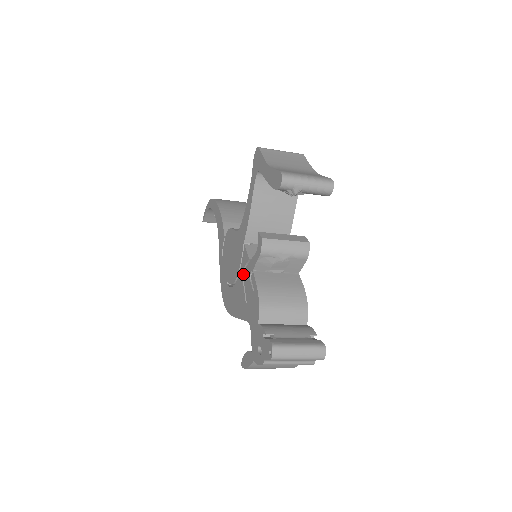
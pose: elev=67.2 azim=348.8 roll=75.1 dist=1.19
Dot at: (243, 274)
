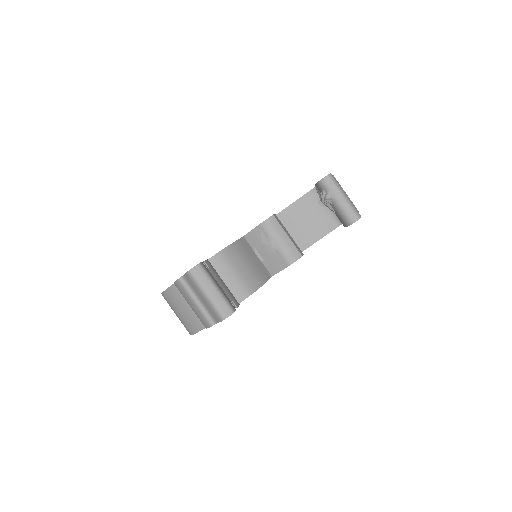
Dot at: occluded
